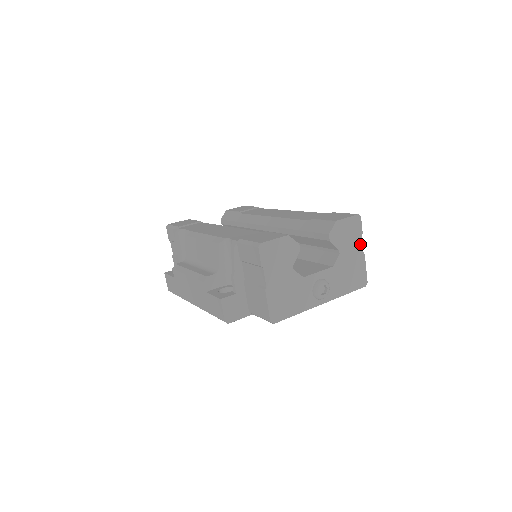
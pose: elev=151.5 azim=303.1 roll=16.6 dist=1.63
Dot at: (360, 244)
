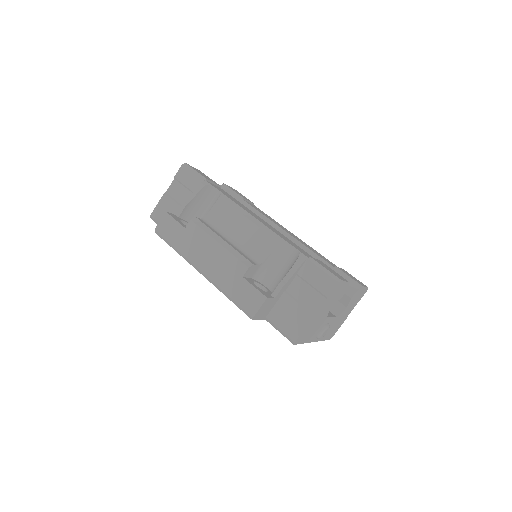
Dot at: occluded
